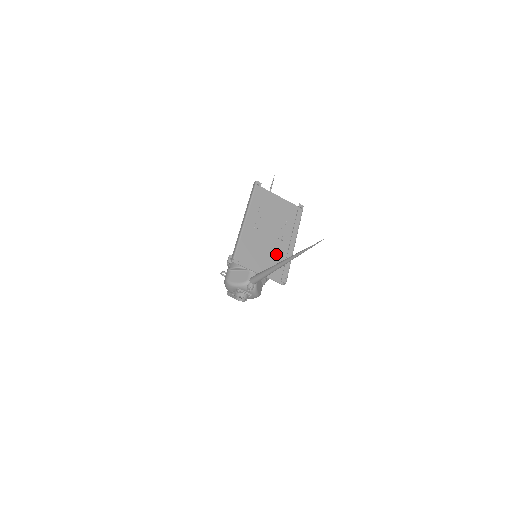
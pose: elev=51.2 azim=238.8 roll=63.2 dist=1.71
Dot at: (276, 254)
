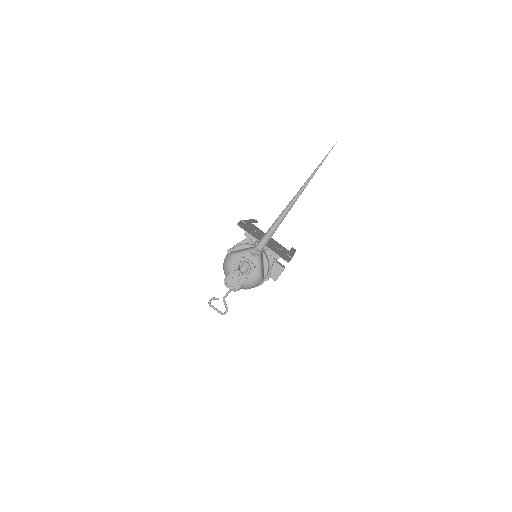
Dot at: (277, 250)
